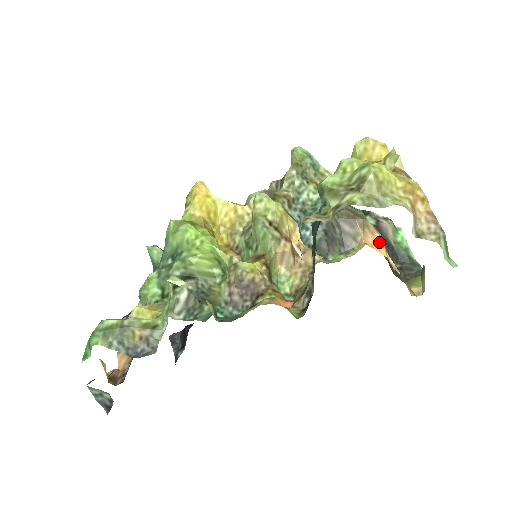
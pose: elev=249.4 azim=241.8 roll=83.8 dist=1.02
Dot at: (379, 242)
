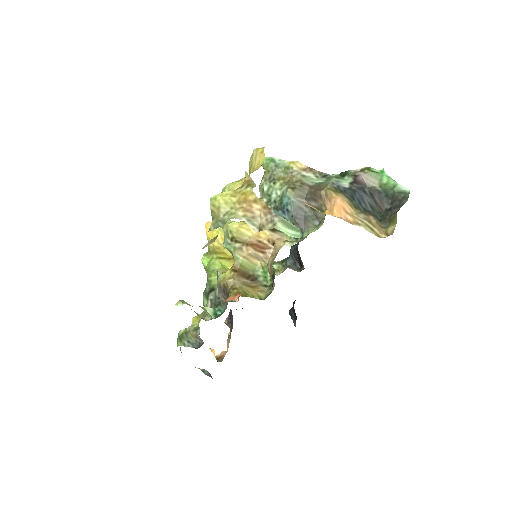
Dot at: (333, 206)
